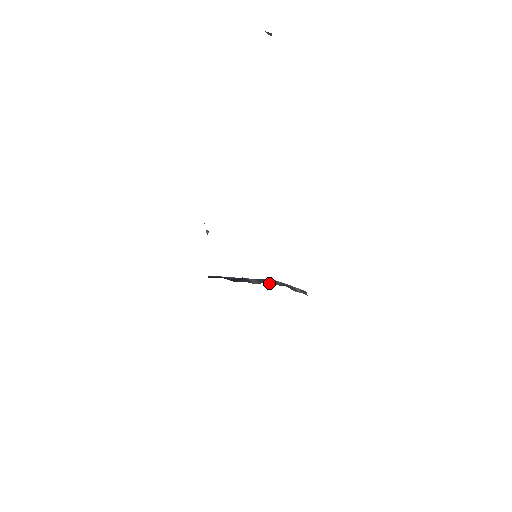
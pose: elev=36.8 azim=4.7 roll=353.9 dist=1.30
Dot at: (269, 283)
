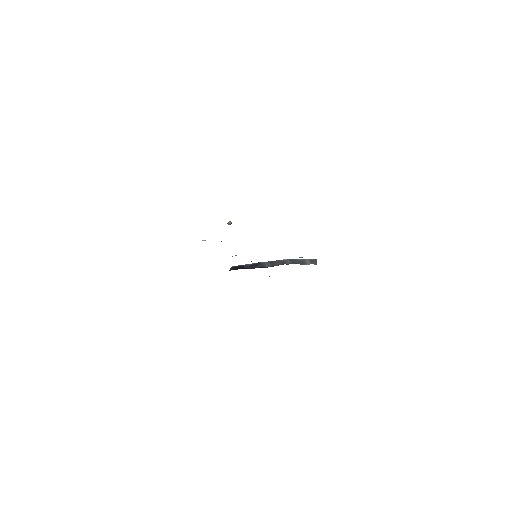
Dot at: (280, 264)
